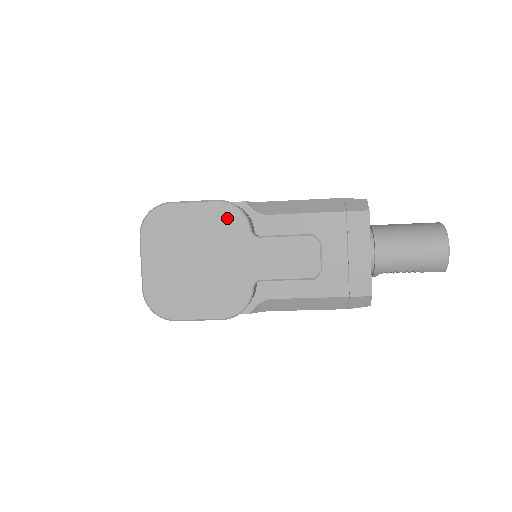
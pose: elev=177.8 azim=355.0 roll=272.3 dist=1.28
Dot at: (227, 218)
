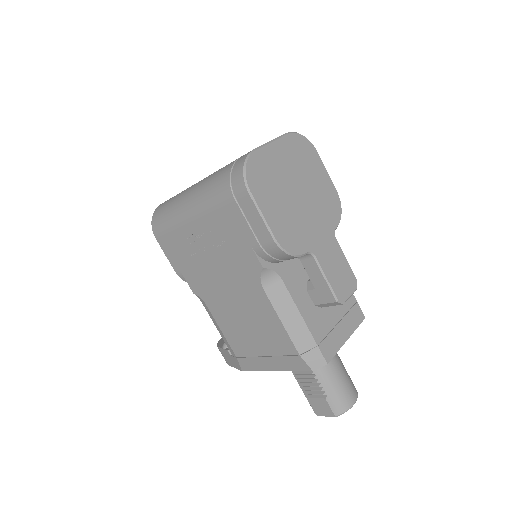
Dot at: (333, 205)
